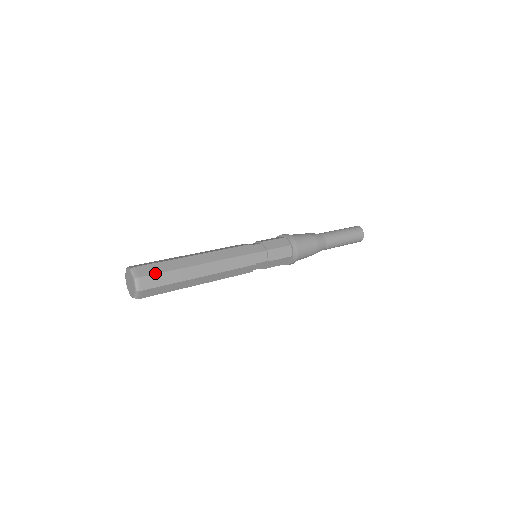
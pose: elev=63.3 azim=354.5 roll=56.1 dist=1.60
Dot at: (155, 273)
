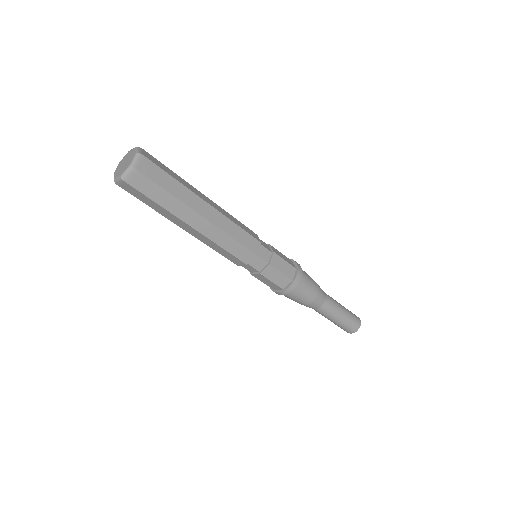
Dot at: (154, 181)
